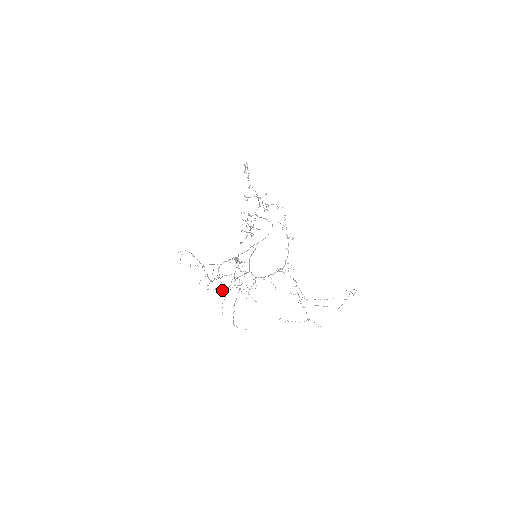
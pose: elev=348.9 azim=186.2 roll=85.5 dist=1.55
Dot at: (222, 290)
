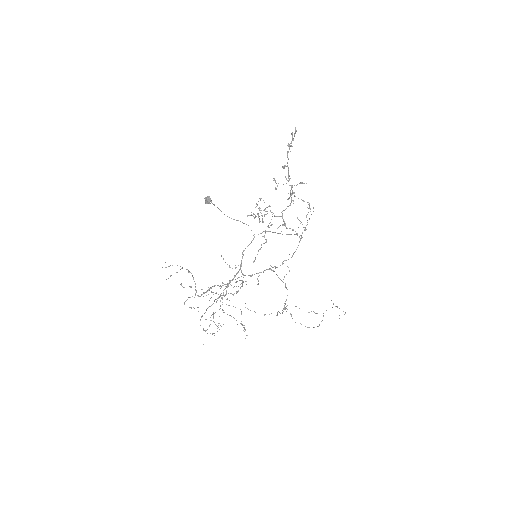
Dot at: occluded
